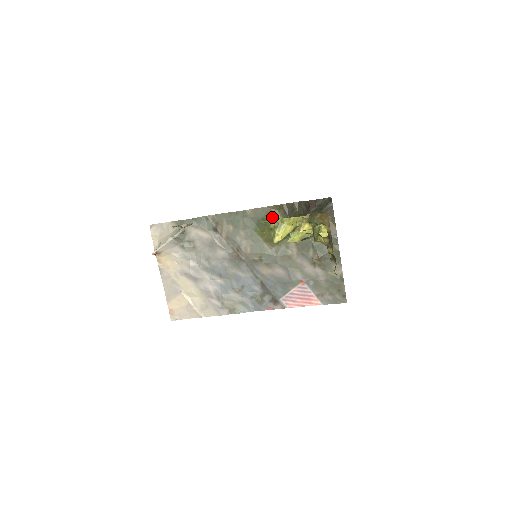
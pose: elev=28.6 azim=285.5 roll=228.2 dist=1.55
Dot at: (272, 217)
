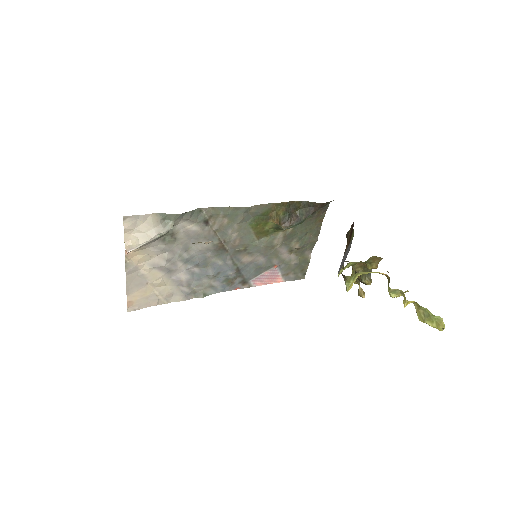
Dot at: (273, 213)
